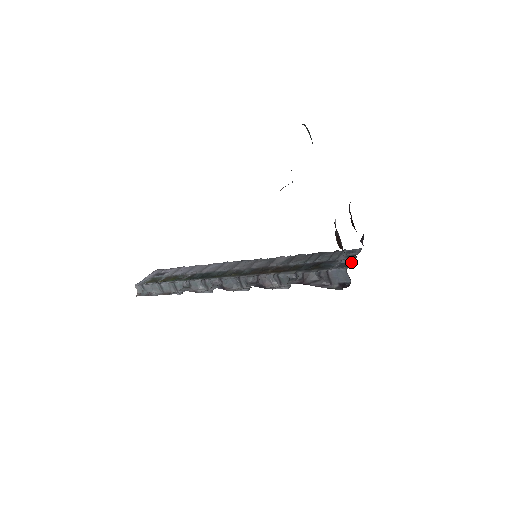
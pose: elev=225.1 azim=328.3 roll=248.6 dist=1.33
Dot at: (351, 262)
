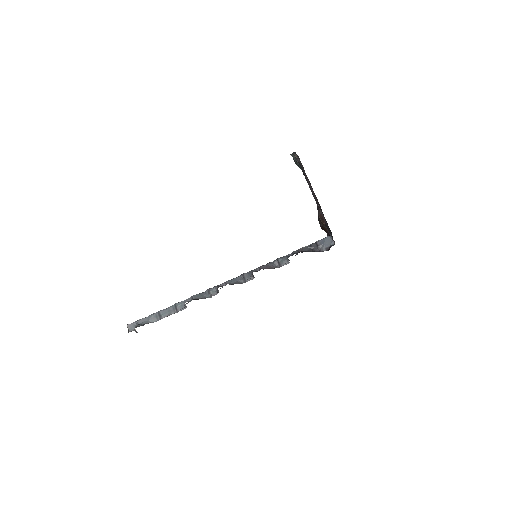
Dot at: occluded
